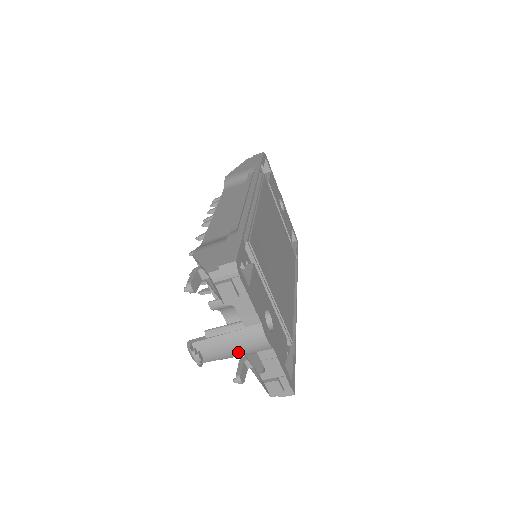
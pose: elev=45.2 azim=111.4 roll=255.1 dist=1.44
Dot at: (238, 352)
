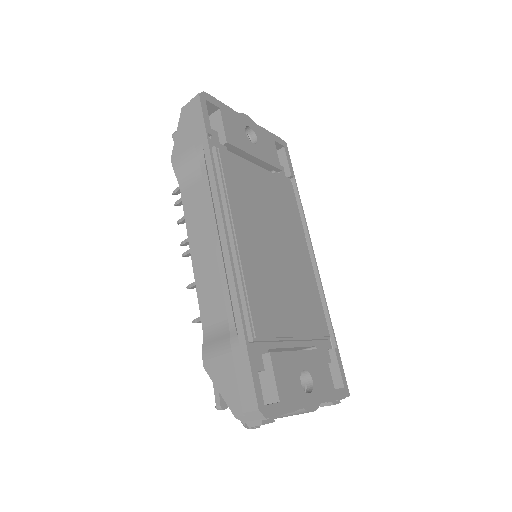
Dot at: occluded
